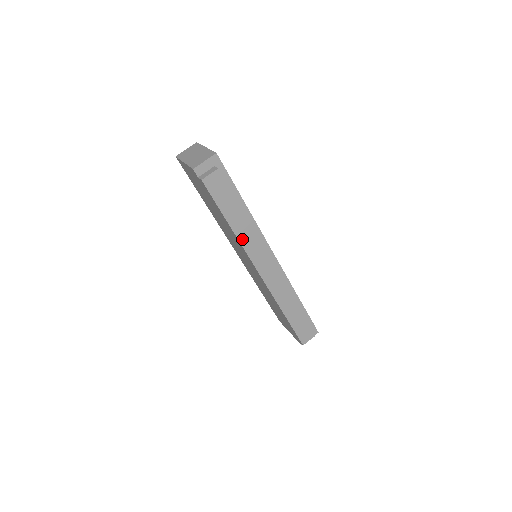
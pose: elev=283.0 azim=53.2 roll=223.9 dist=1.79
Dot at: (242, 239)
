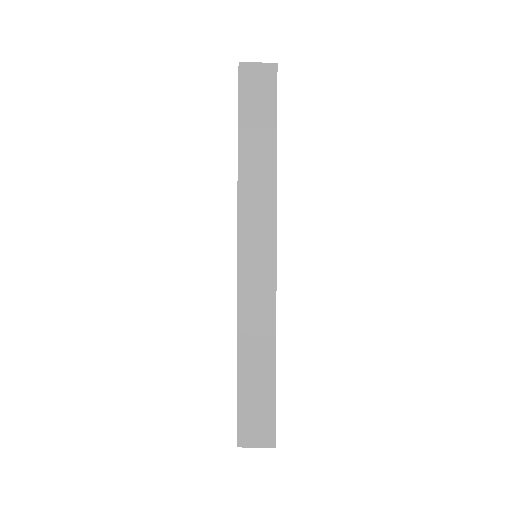
Dot at: (243, 185)
